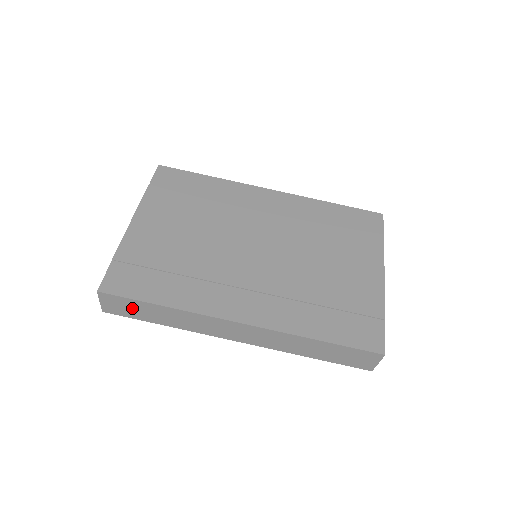
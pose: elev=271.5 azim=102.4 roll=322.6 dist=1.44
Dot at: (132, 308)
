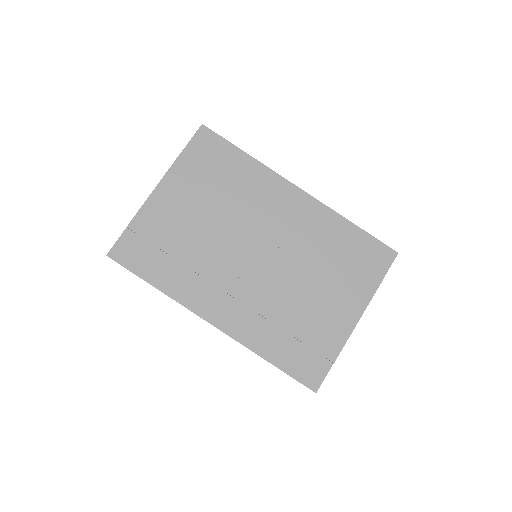
Dot at: occluded
